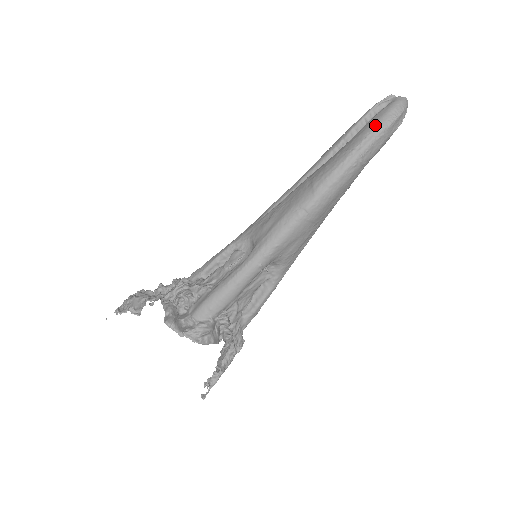
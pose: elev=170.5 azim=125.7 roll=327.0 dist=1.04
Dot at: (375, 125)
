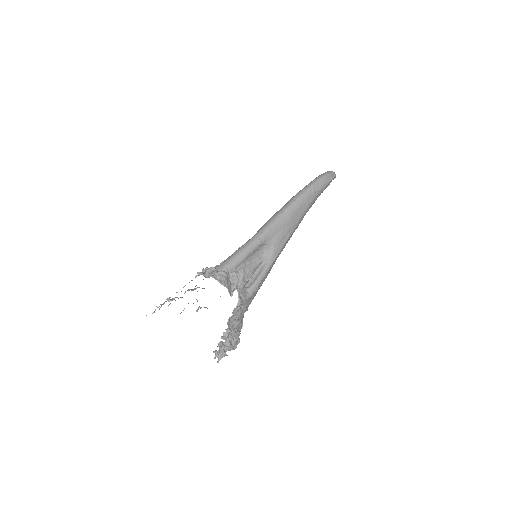
Dot at: (318, 176)
